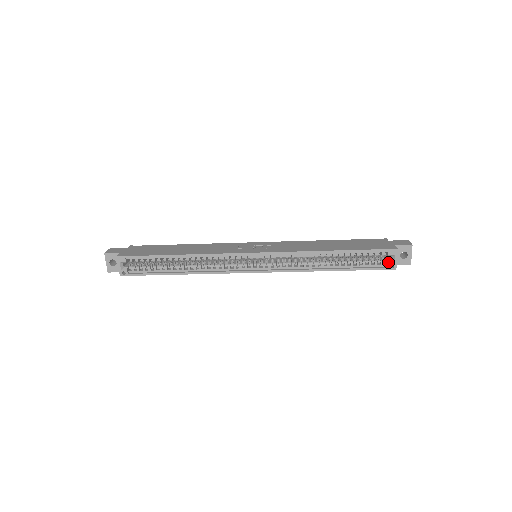
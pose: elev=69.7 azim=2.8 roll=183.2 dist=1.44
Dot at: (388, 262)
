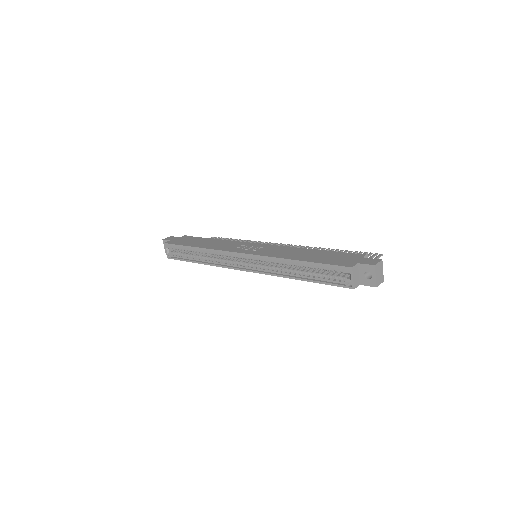
Dot at: (346, 280)
